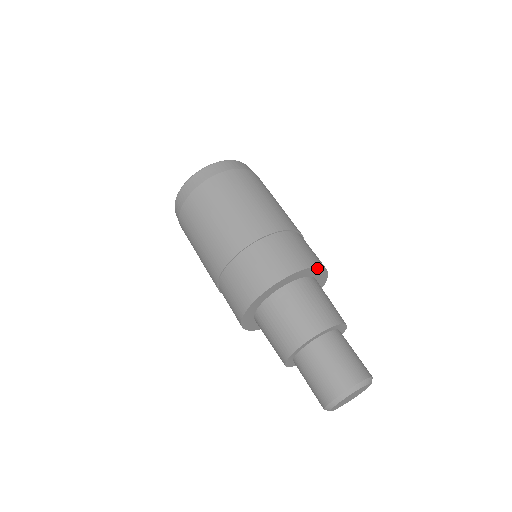
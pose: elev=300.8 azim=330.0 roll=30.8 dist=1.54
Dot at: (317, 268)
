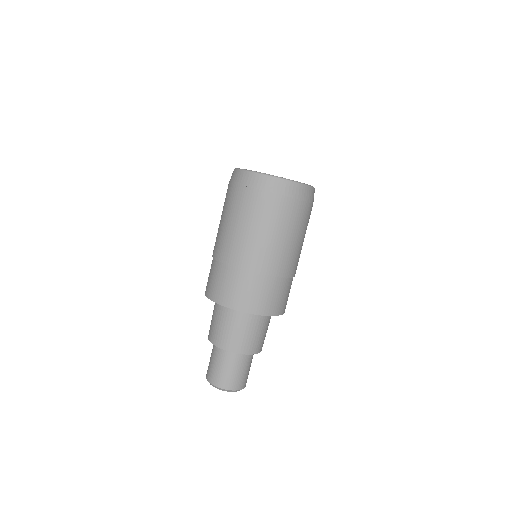
Dot at: occluded
